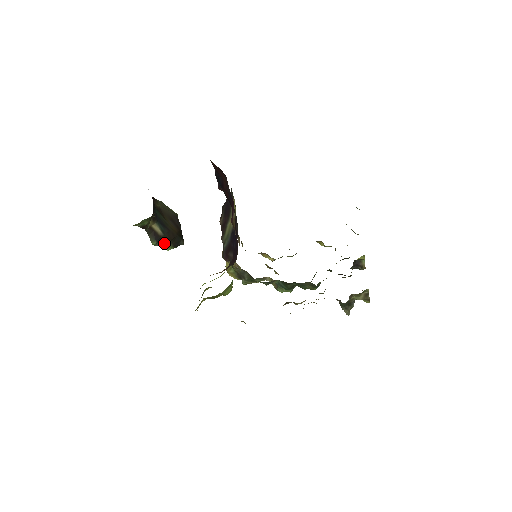
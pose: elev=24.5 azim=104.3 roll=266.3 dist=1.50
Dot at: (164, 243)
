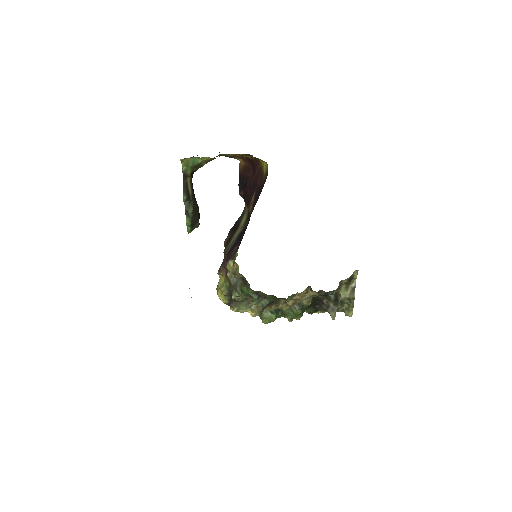
Dot at: (186, 213)
